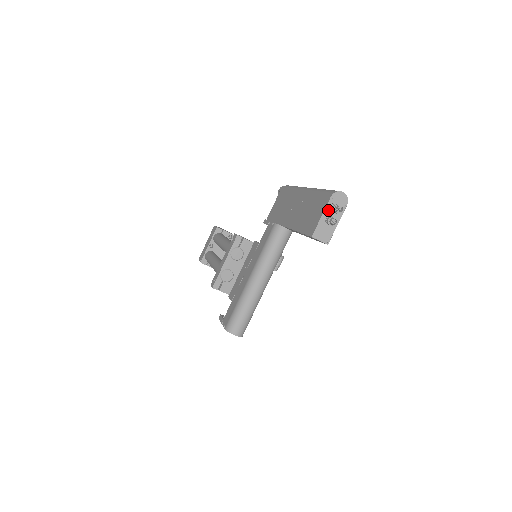
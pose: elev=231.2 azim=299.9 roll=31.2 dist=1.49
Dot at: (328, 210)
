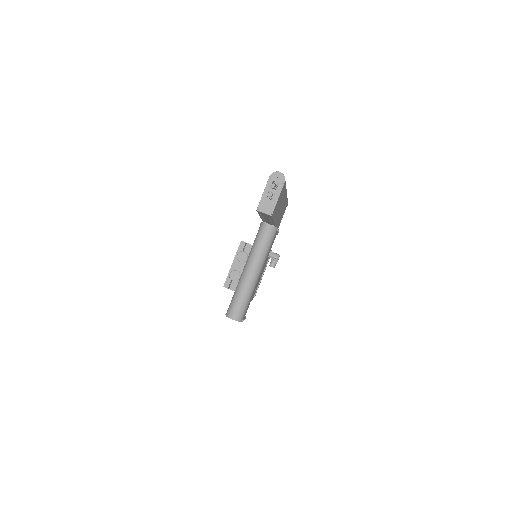
Dot at: (268, 187)
